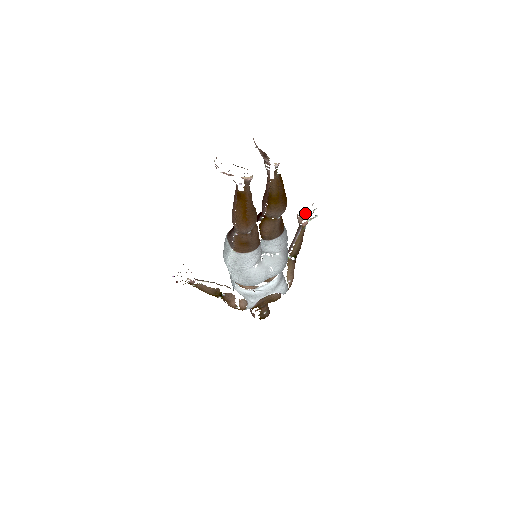
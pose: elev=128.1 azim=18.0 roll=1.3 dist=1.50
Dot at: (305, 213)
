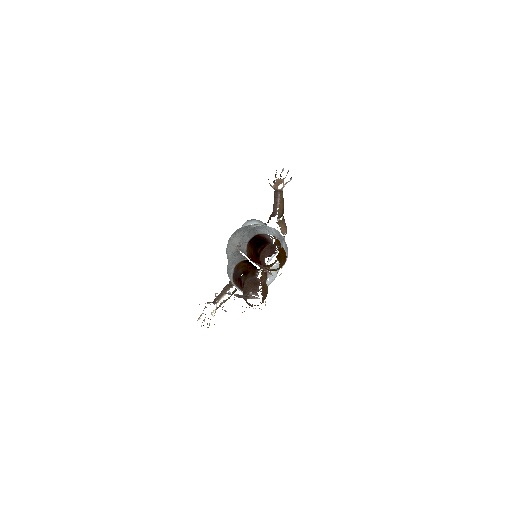
Dot at: (278, 180)
